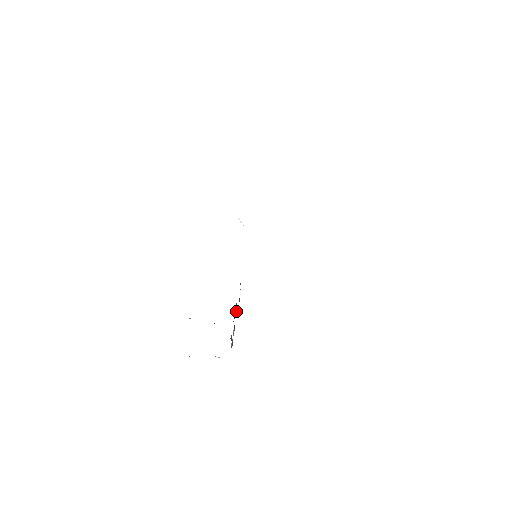
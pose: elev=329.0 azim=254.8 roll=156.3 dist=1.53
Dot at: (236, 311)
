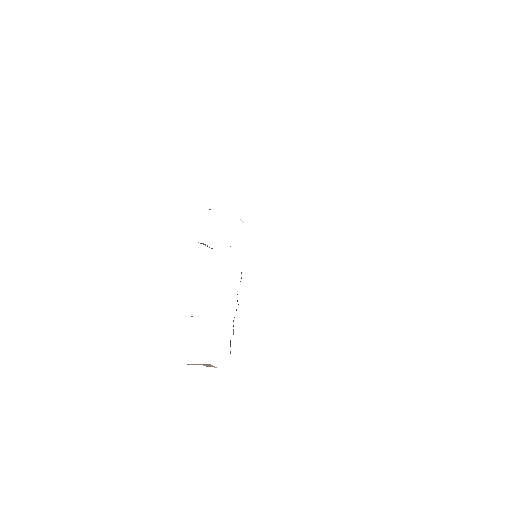
Dot at: occluded
